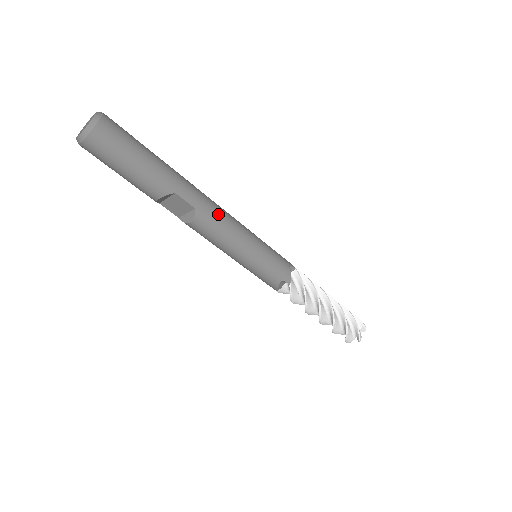
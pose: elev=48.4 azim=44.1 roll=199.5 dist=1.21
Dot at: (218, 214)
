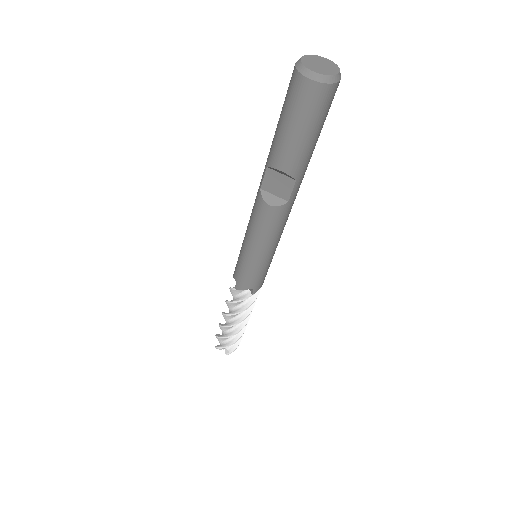
Dot at: (288, 216)
